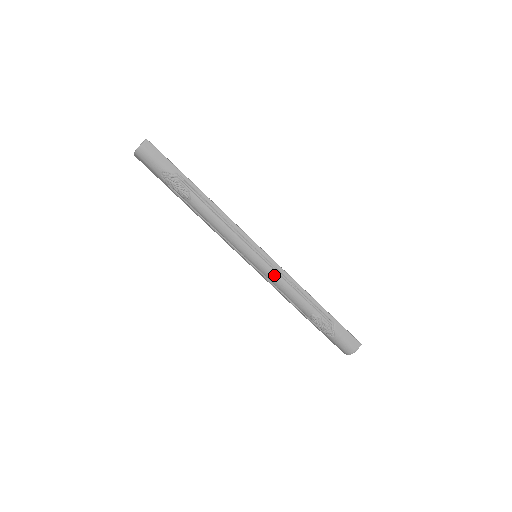
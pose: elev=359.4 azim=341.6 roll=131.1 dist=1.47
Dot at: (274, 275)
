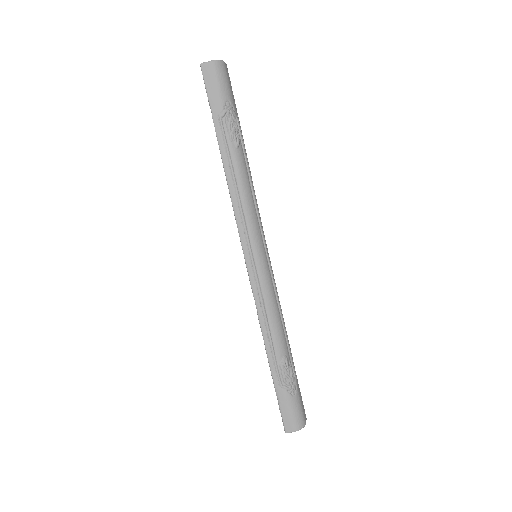
Dot at: (271, 285)
